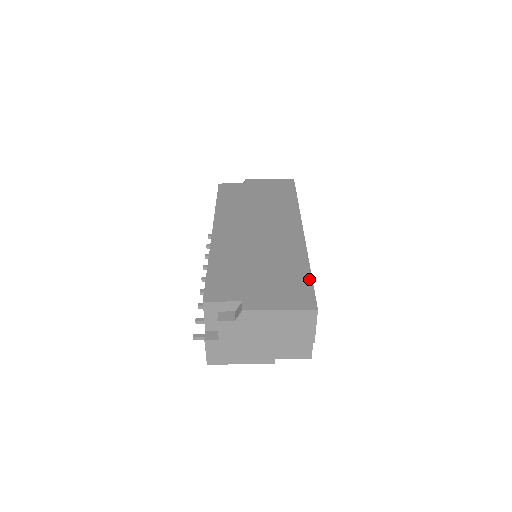
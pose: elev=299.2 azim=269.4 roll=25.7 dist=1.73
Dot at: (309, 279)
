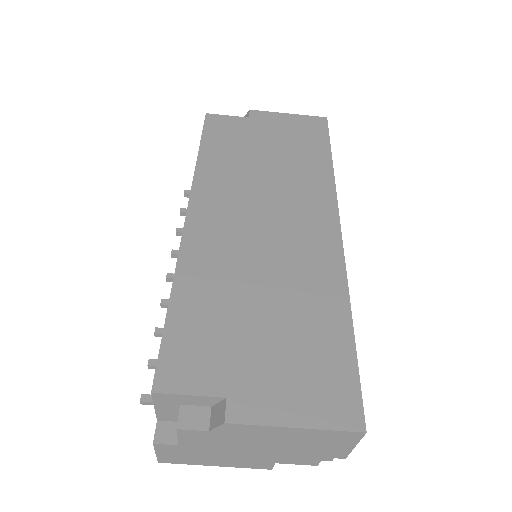
Dot at: (350, 349)
